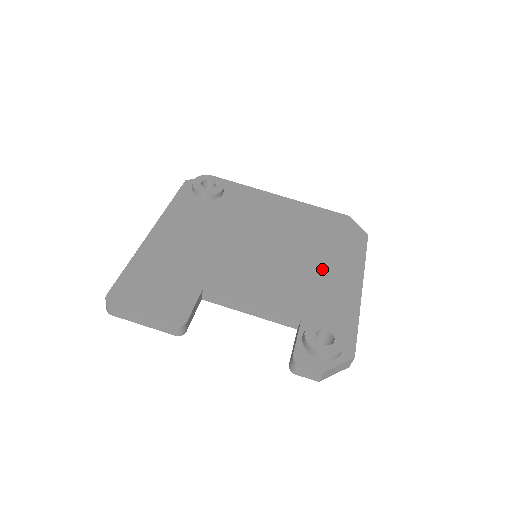
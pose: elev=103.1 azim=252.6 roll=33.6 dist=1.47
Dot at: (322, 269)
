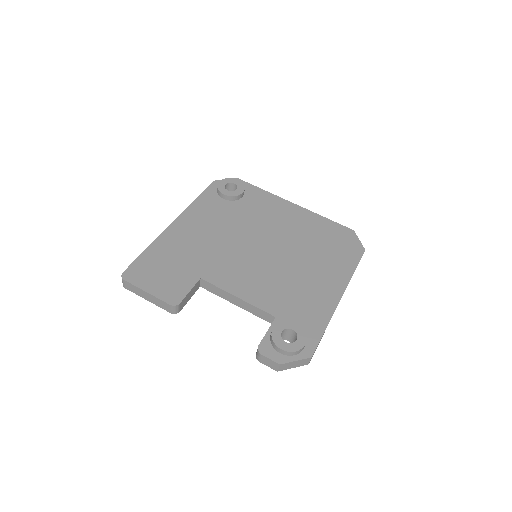
Dot at: (310, 276)
